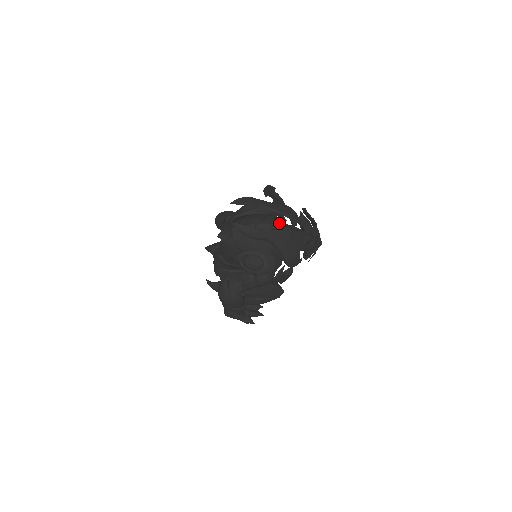
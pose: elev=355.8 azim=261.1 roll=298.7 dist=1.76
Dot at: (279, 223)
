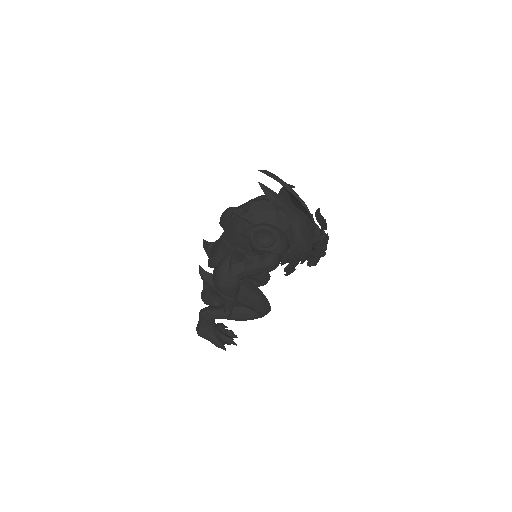
Dot at: occluded
